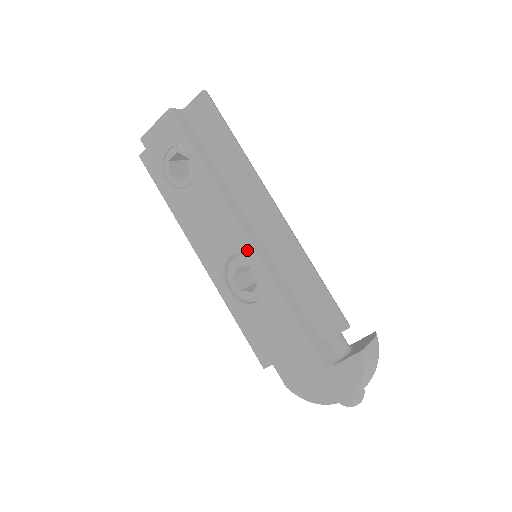
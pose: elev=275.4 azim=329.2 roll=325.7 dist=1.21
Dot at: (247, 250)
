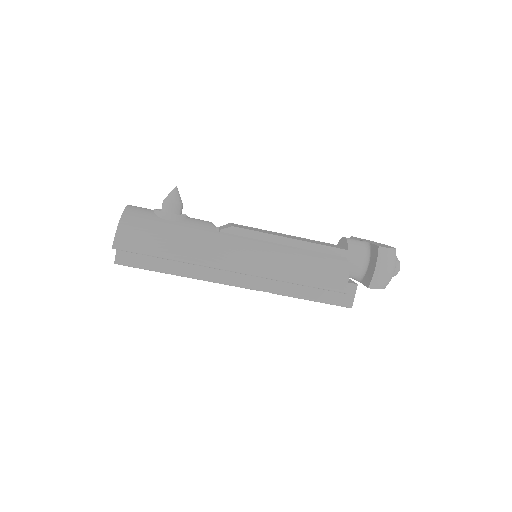
Dot at: (246, 288)
